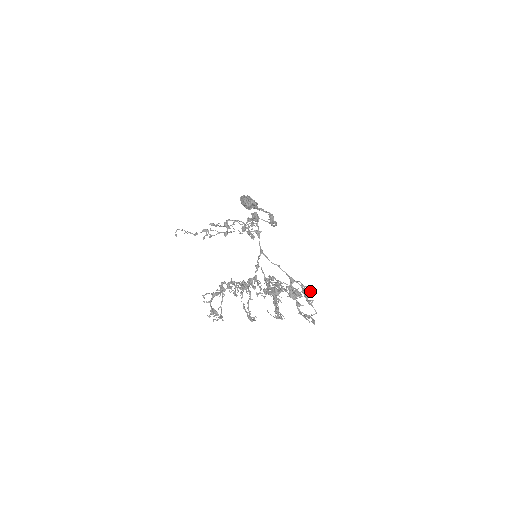
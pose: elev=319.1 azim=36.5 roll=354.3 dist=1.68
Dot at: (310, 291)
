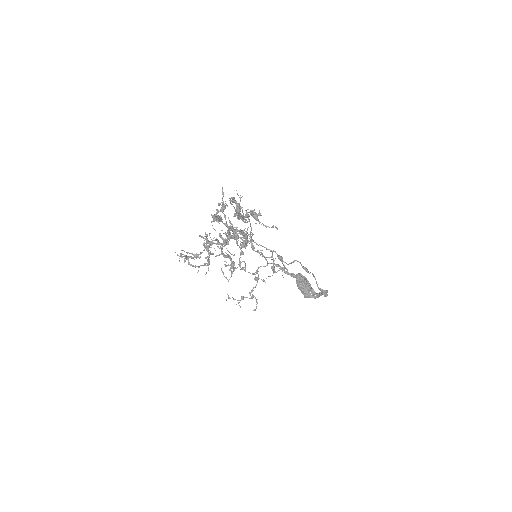
Dot at: (260, 215)
